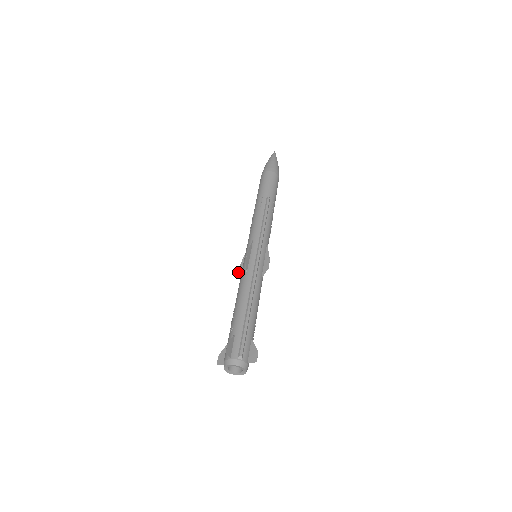
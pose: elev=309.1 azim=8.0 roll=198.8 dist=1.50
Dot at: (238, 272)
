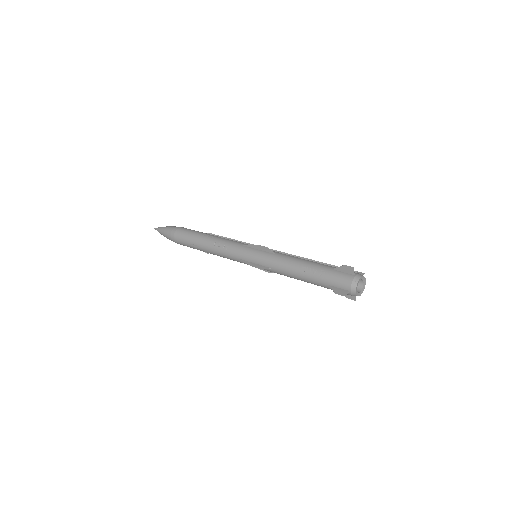
Dot at: (259, 268)
